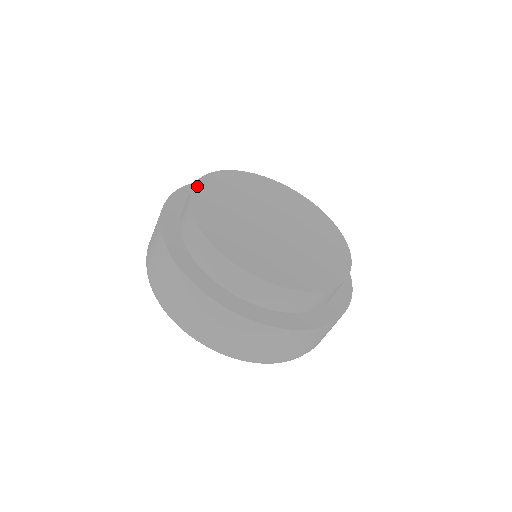
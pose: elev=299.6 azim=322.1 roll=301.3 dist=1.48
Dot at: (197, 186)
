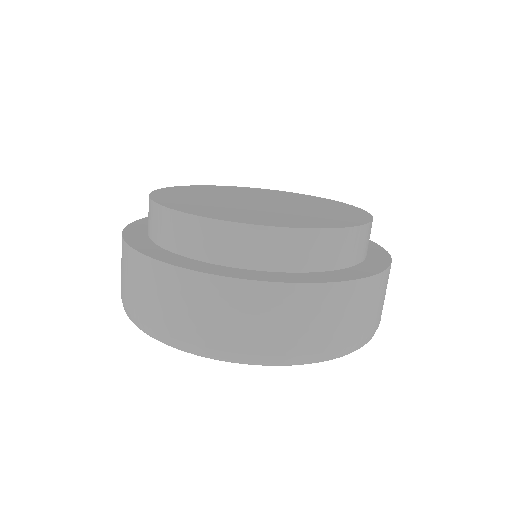
Dot at: (163, 204)
